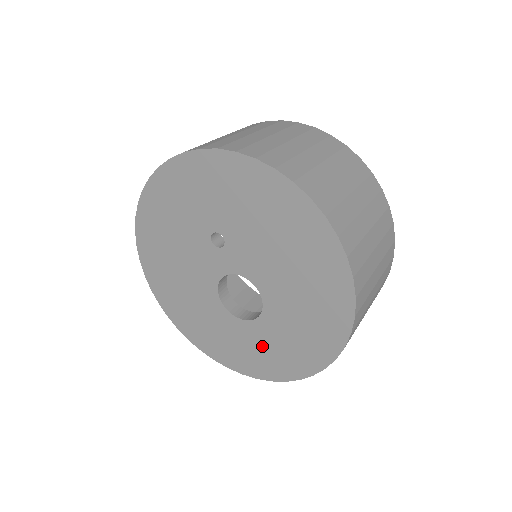
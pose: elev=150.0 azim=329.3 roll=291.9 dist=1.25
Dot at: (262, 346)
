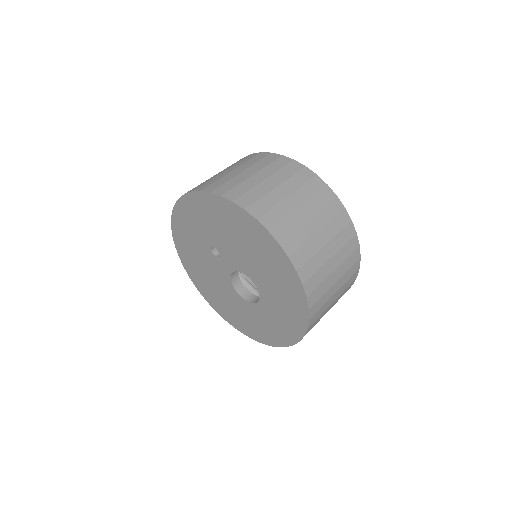
Dot at: (273, 319)
